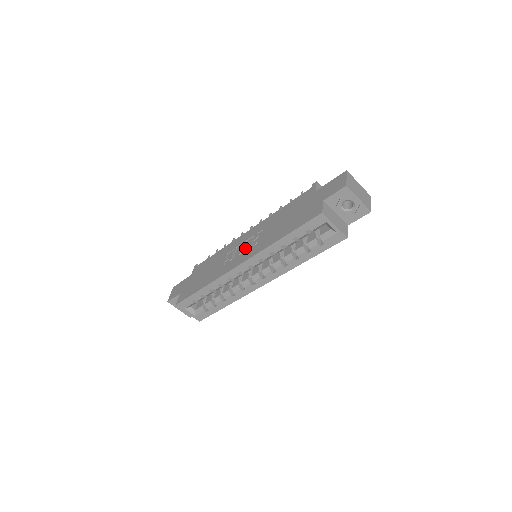
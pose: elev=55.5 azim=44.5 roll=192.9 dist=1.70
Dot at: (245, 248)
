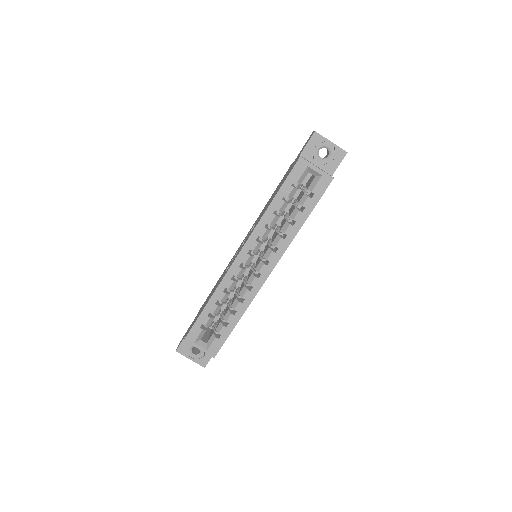
Dot at: occluded
